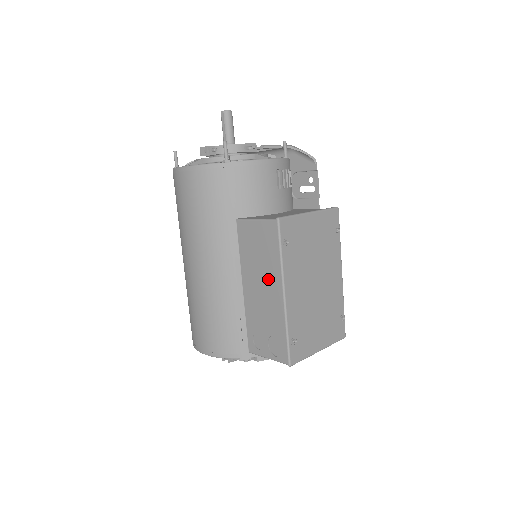
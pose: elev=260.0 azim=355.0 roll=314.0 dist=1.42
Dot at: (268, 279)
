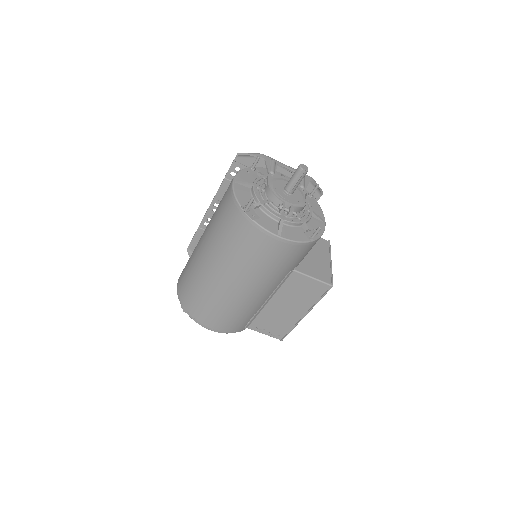
Dot at: (297, 306)
